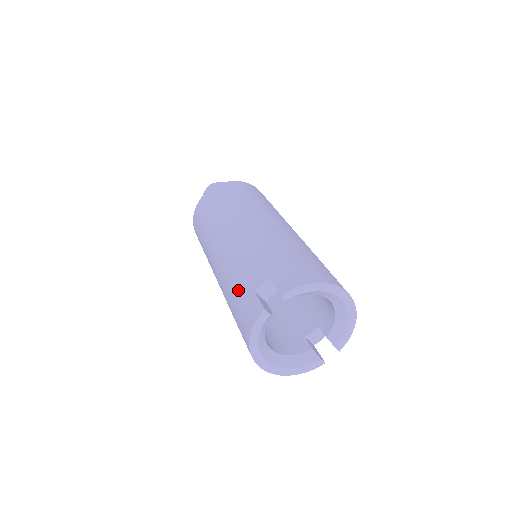
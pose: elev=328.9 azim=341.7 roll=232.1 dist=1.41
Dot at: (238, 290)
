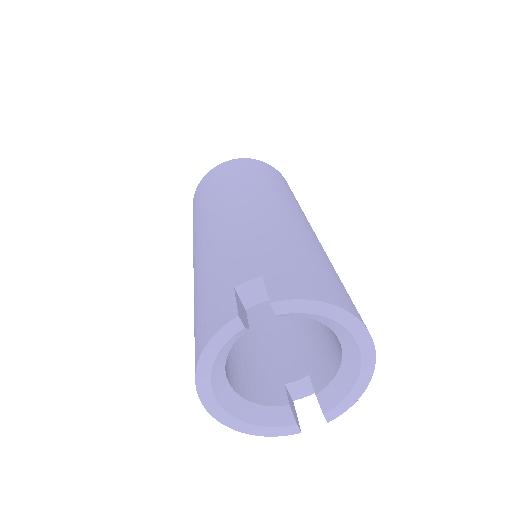
Dot at: (212, 281)
